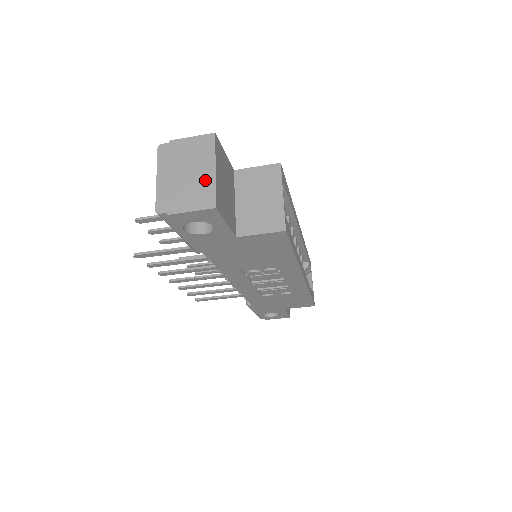
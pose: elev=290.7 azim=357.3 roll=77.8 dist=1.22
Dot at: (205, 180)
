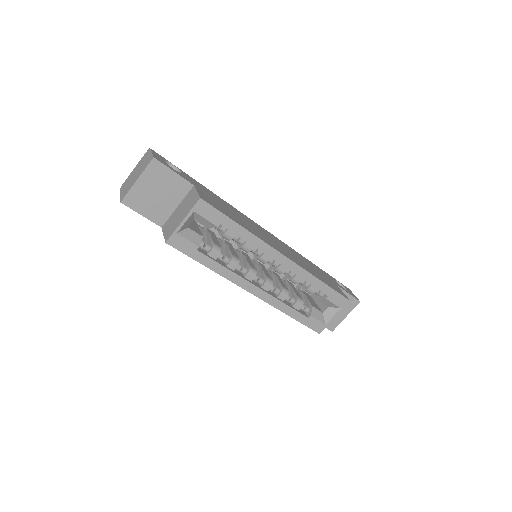
Dot at: (132, 183)
